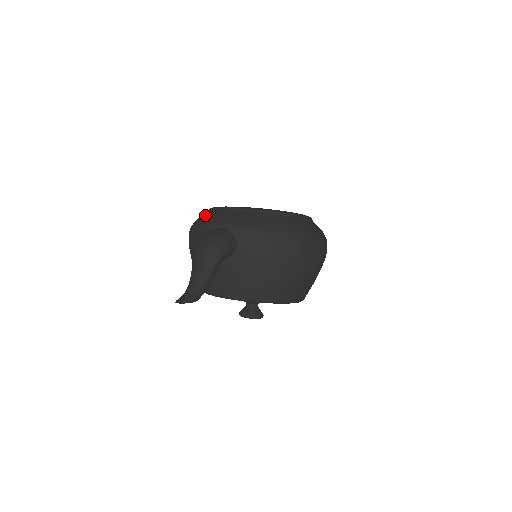
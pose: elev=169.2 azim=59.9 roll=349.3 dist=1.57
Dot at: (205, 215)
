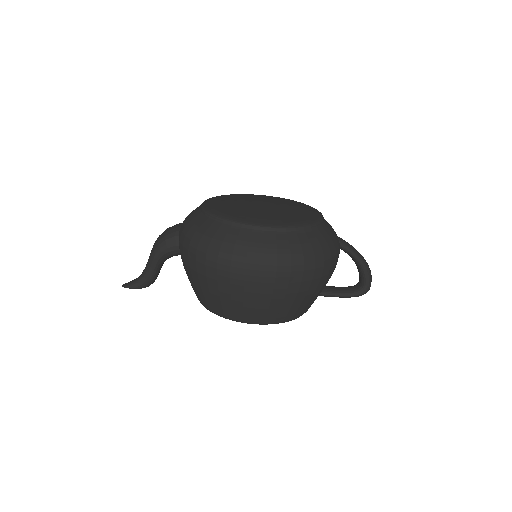
Dot at: occluded
